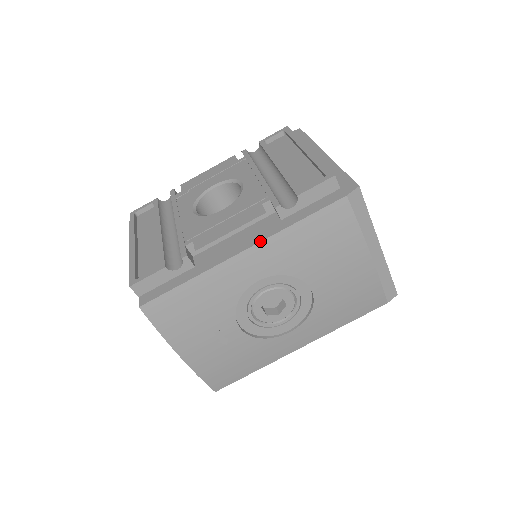
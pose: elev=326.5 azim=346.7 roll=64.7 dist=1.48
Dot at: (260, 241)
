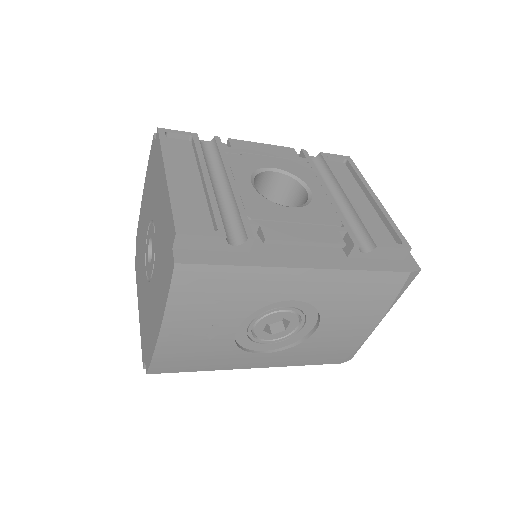
Dot at: (327, 268)
